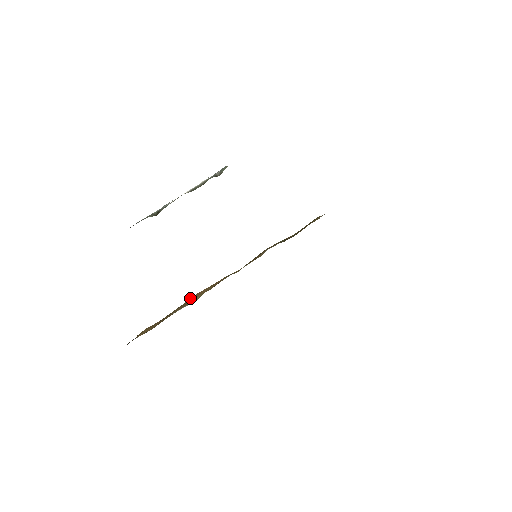
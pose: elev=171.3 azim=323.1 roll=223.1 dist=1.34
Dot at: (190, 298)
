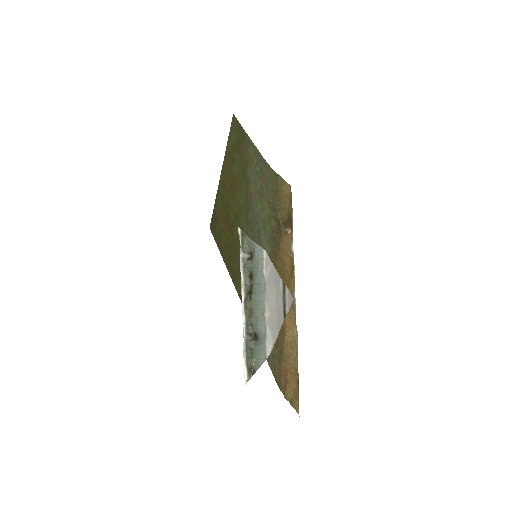
Dot at: (286, 337)
